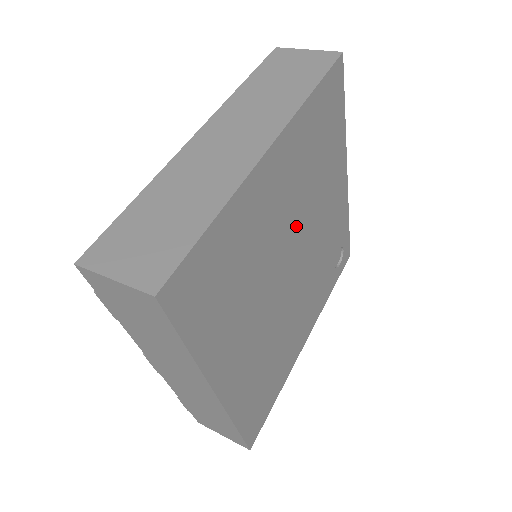
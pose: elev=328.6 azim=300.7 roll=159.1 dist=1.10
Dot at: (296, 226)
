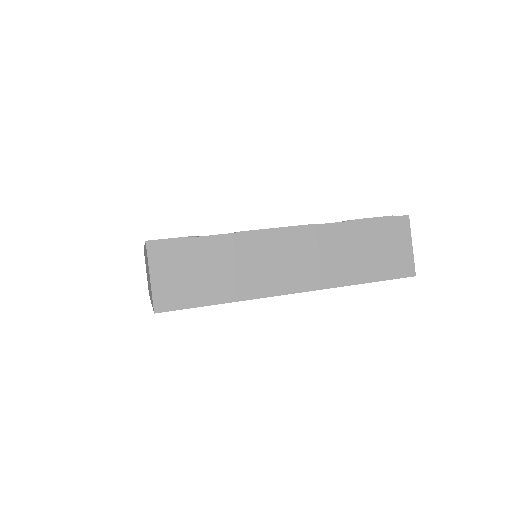
Dot at: occluded
